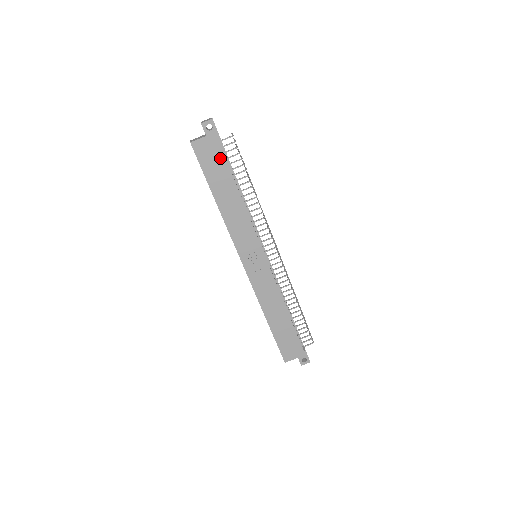
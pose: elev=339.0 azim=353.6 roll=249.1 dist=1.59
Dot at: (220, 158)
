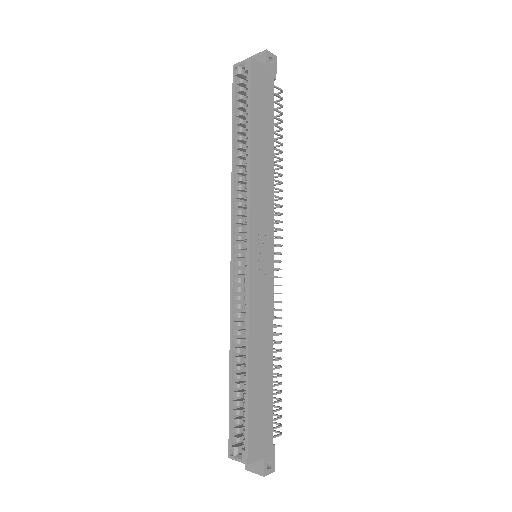
Dot at: (270, 101)
